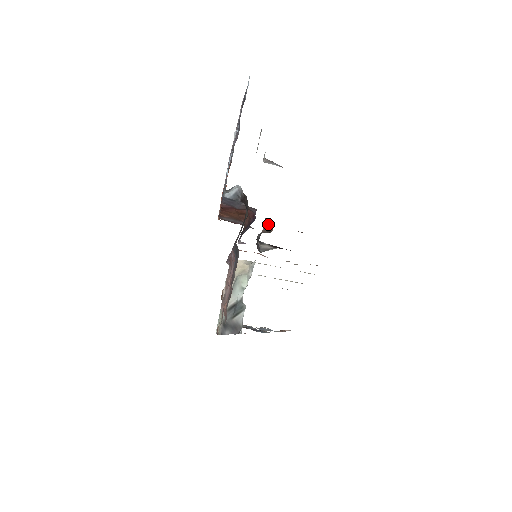
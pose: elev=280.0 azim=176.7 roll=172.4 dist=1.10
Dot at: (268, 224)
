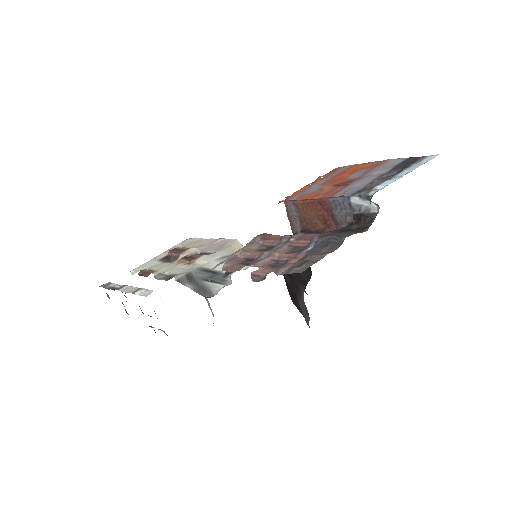
Dot at: occluded
